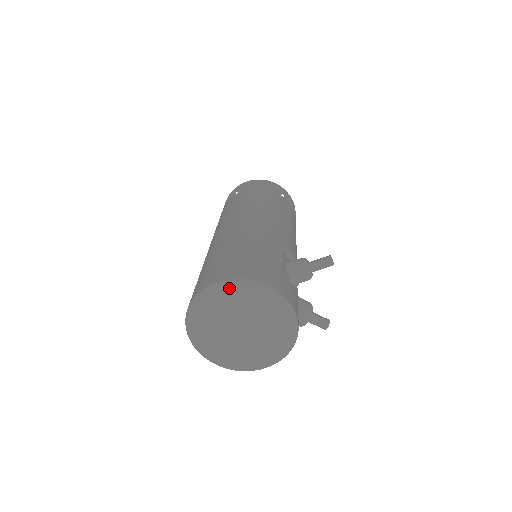
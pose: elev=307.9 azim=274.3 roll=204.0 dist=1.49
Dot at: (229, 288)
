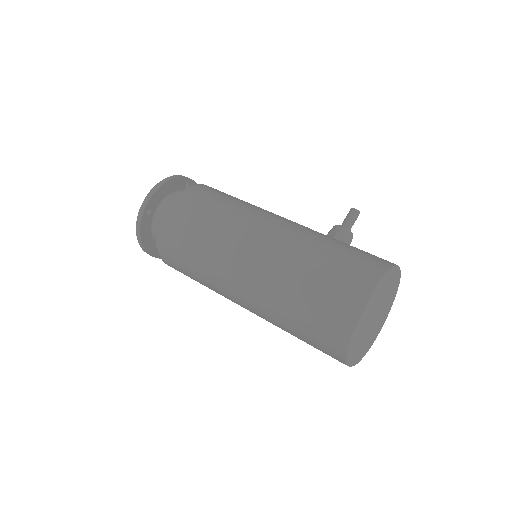
Dot at: (377, 294)
